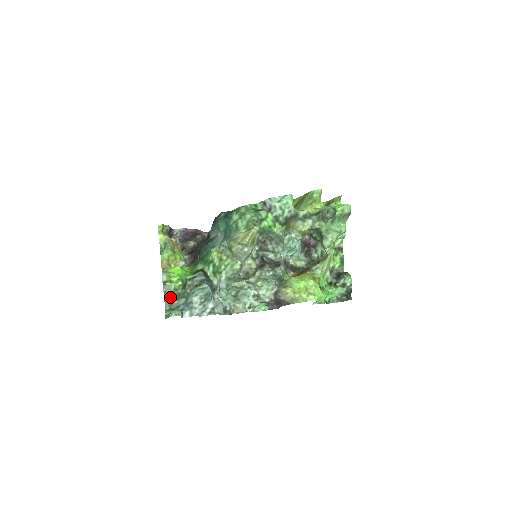
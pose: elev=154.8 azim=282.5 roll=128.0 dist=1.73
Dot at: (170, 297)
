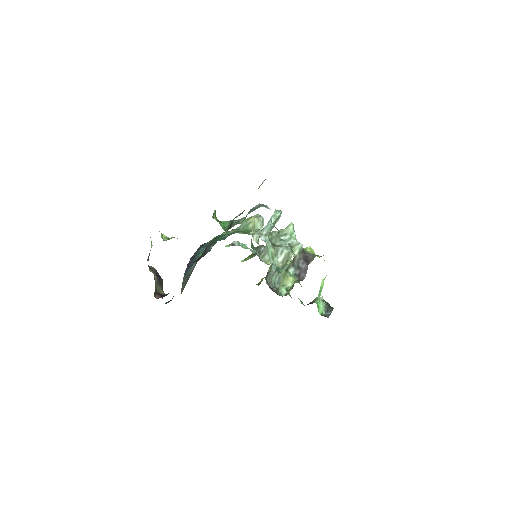
Dot at: occluded
